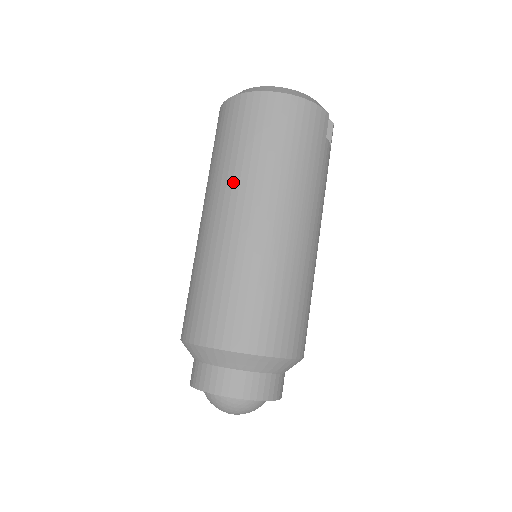
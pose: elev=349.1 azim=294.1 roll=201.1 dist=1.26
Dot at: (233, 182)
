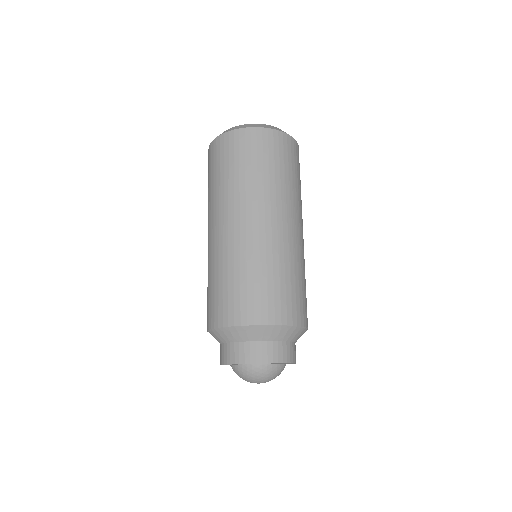
Dot at: (246, 196)
